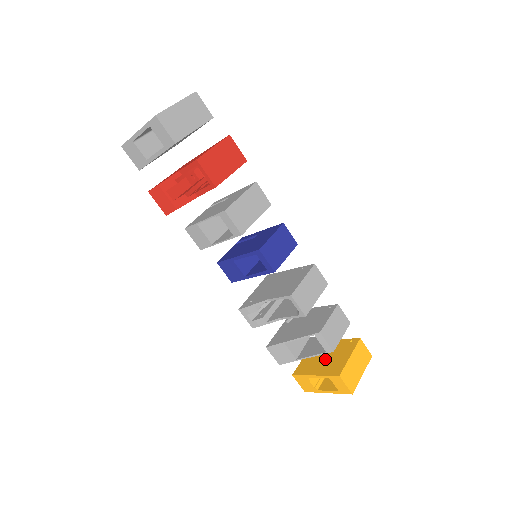
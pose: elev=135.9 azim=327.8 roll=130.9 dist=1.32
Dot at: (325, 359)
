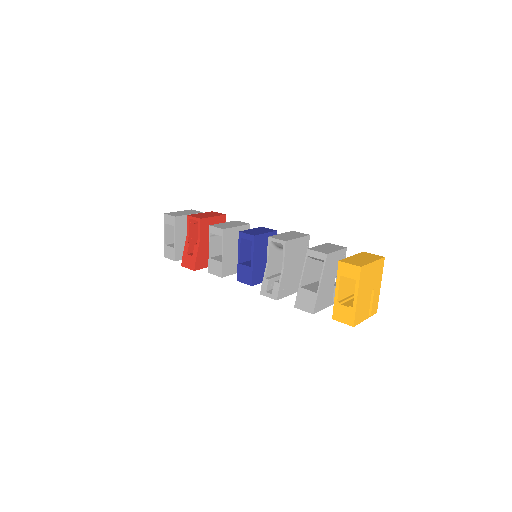
Dot at: occluded
